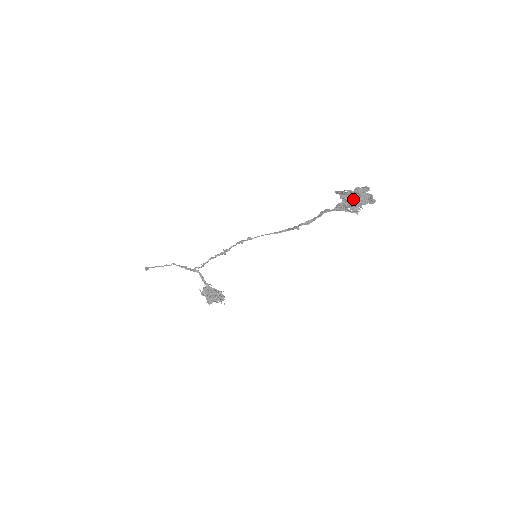
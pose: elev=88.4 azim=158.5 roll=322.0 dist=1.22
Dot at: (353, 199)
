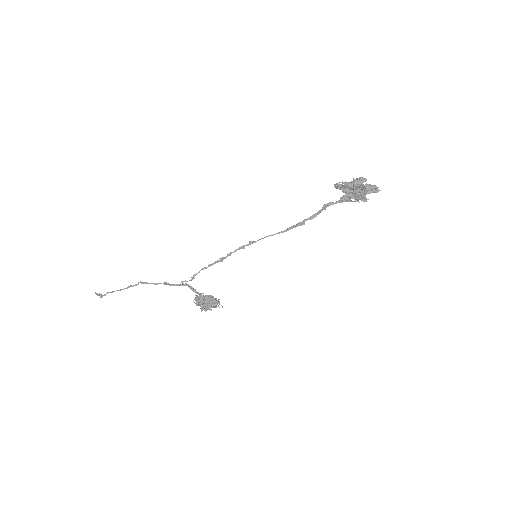
Dot at: (361, 192)
